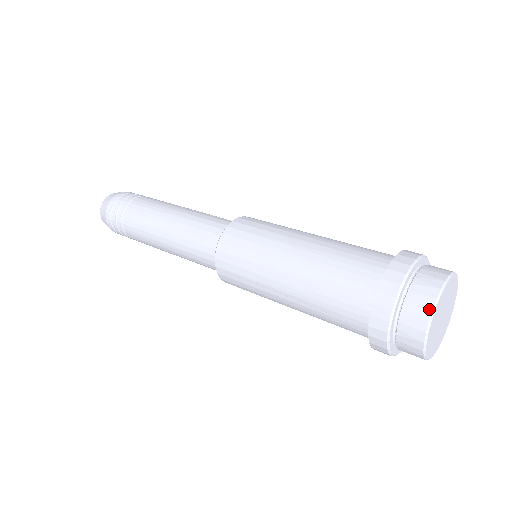
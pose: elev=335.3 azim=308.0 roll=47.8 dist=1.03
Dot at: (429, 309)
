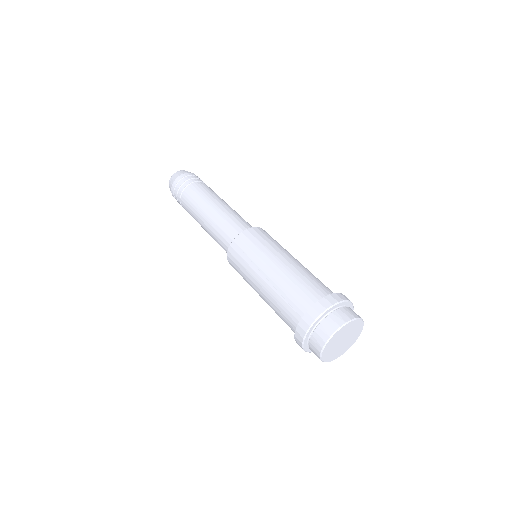
Dot at: (345, 321)
